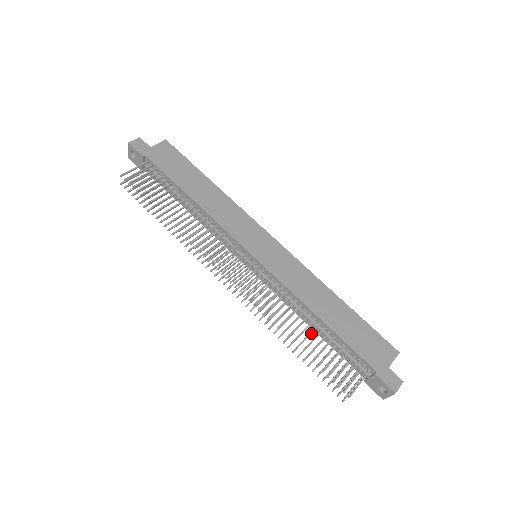
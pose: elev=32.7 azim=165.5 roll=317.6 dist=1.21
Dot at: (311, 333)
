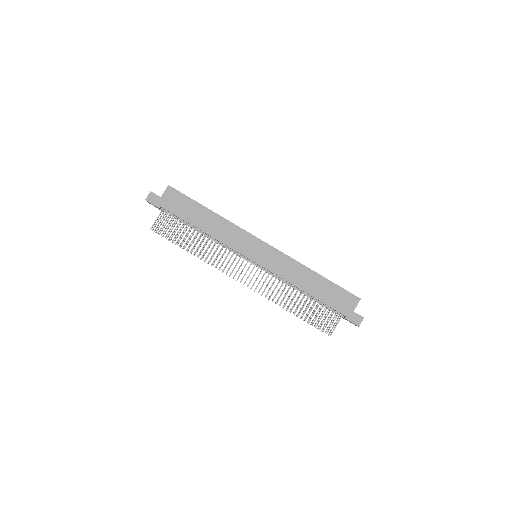
Dot at: occluded
